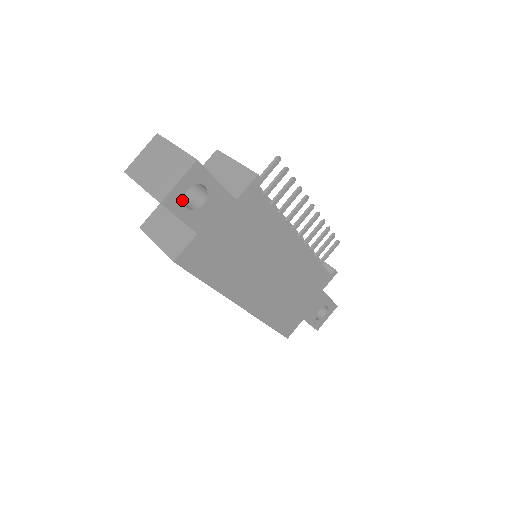
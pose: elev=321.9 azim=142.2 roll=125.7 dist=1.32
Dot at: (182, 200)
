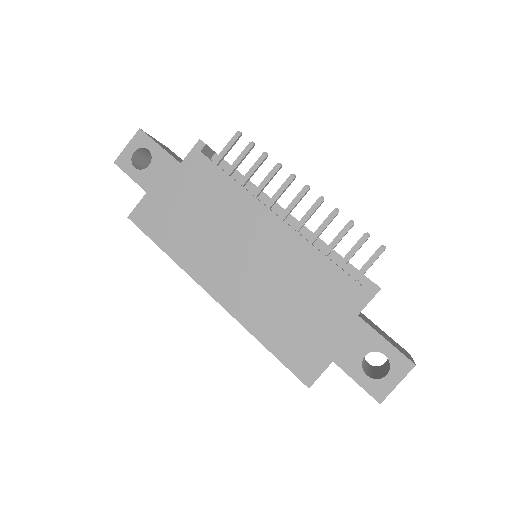
Dot at: (131, 161)
